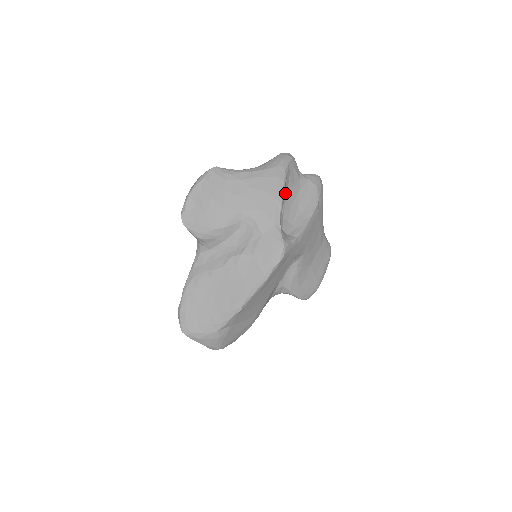
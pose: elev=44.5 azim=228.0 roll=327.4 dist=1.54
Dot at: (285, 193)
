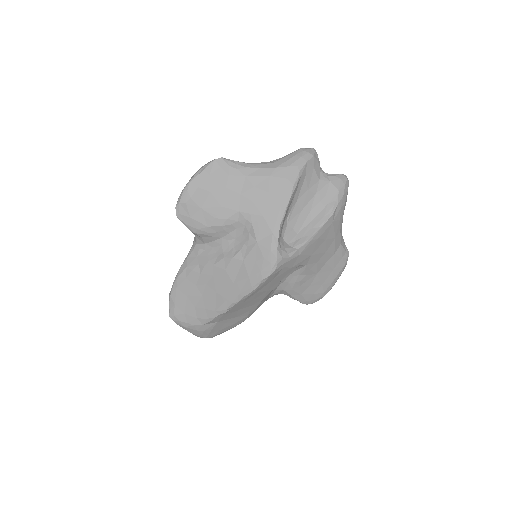
Dot at: (295, 197)
